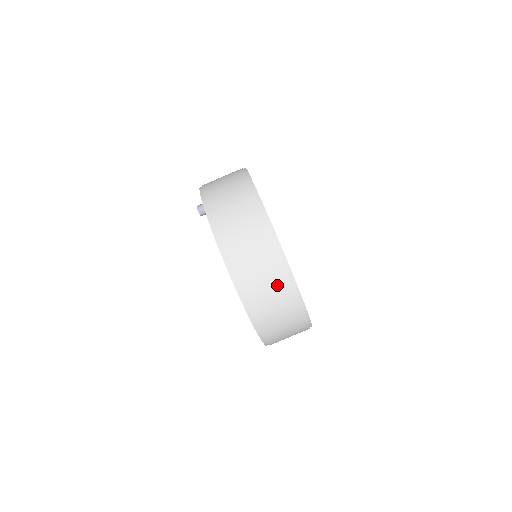
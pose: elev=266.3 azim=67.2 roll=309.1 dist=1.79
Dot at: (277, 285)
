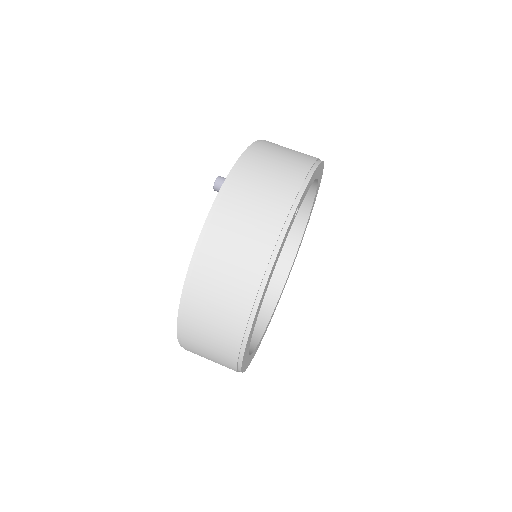
Dot at: (223, 337)
